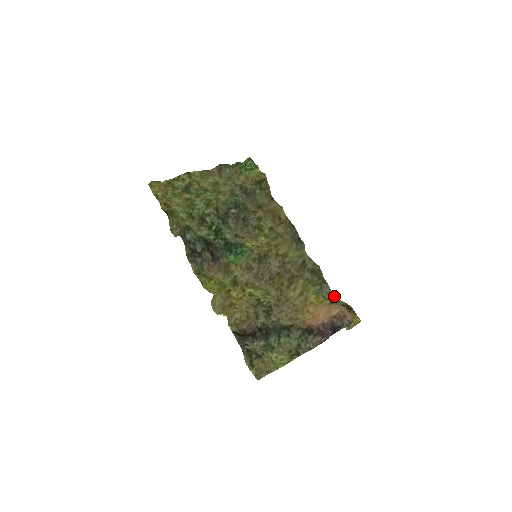
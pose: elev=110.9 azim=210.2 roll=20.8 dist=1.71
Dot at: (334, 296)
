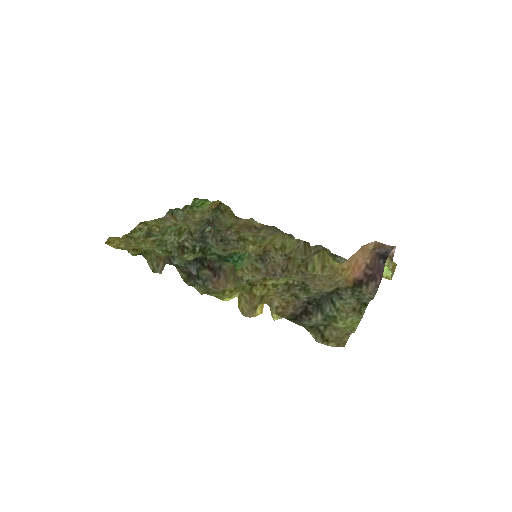
Dot at: occluded
